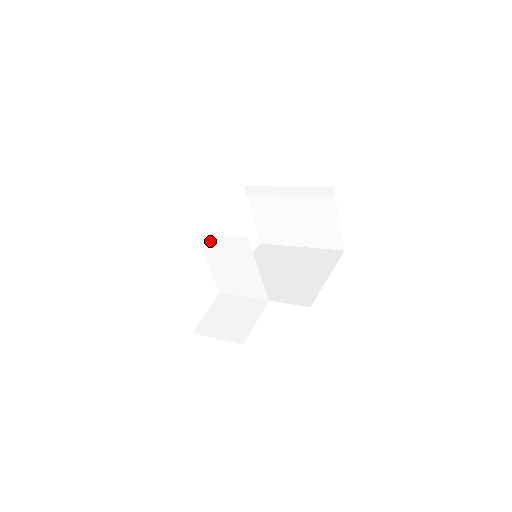
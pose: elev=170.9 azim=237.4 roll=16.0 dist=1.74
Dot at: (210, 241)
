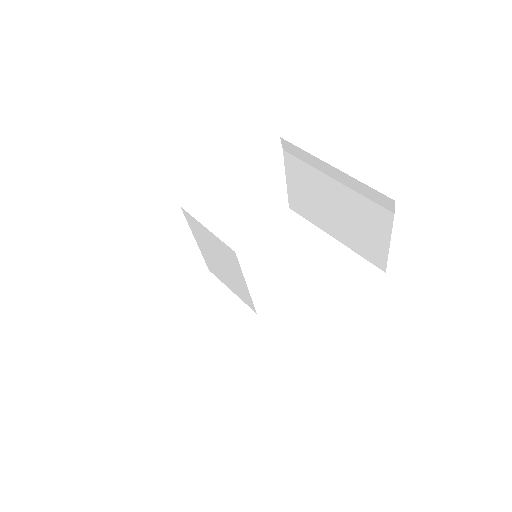
Dot at: (196, 224)
